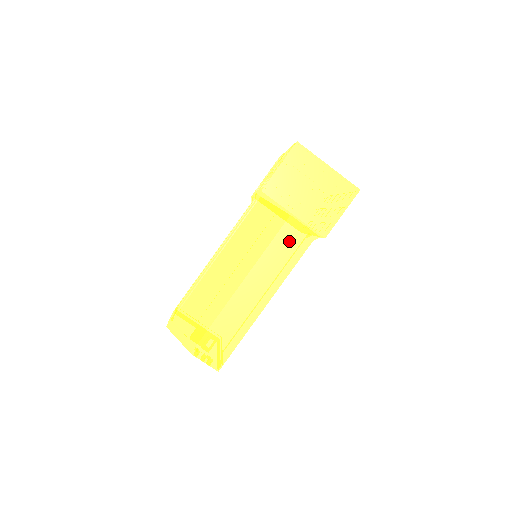
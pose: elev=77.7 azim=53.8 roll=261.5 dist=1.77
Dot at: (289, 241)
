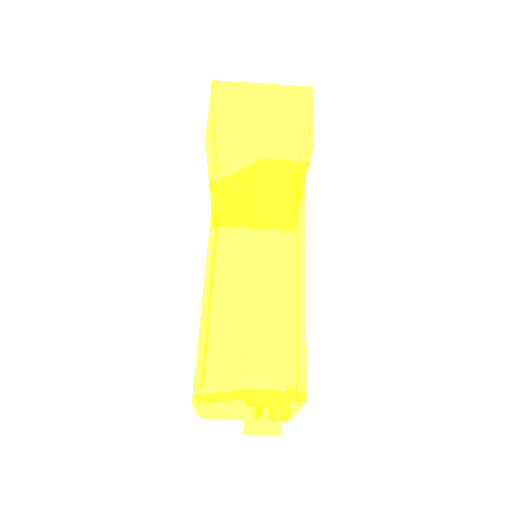
Dot at: (277, 184)
